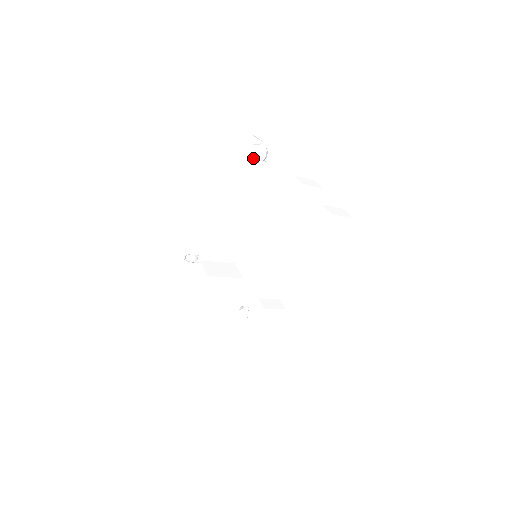
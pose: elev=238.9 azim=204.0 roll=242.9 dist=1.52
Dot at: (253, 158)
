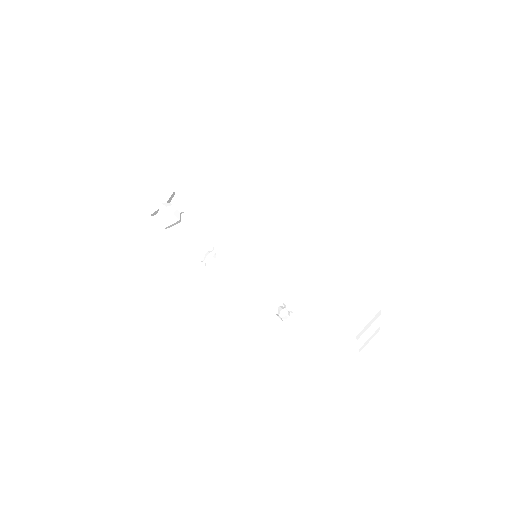
Dot at: (169, 227)
